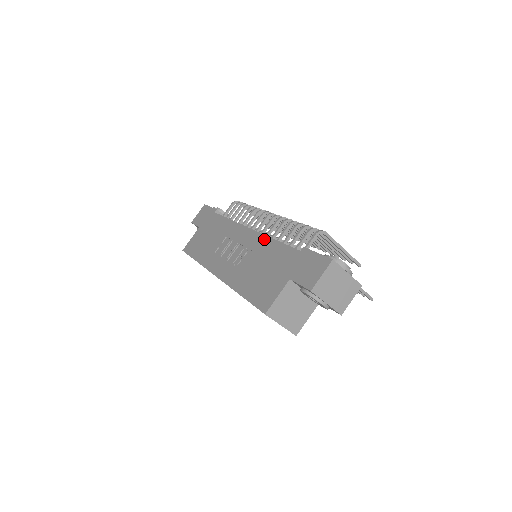
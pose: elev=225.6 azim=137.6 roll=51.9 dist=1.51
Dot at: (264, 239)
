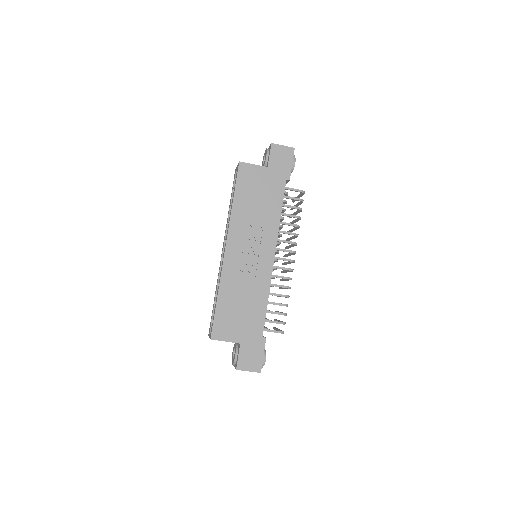
Dot at: (267, 287)
